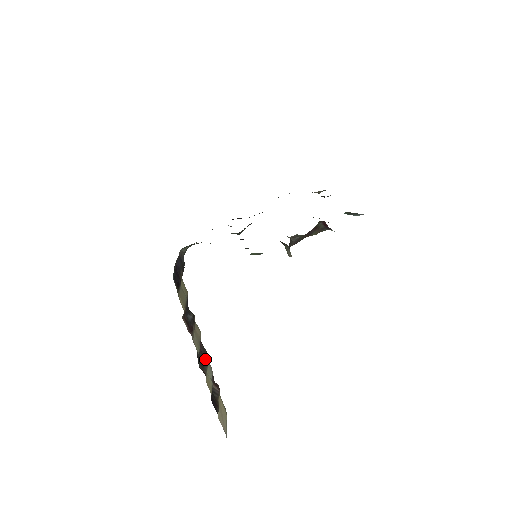
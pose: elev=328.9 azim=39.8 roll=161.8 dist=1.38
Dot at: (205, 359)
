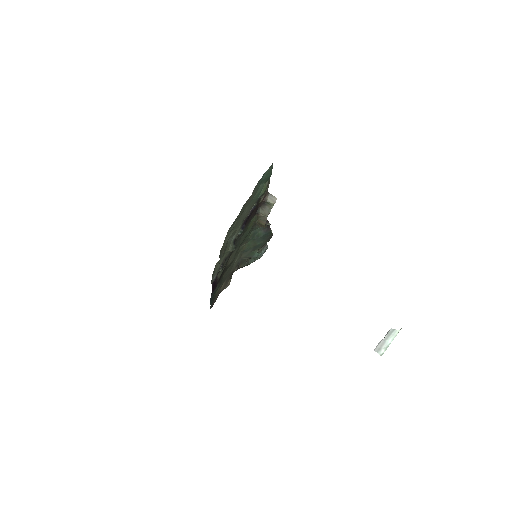
Dot at: occluded
